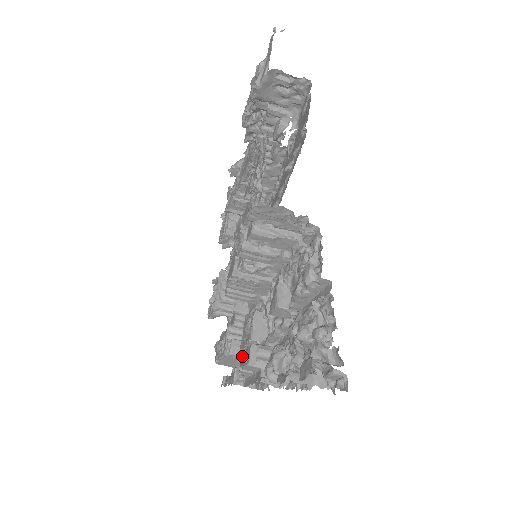
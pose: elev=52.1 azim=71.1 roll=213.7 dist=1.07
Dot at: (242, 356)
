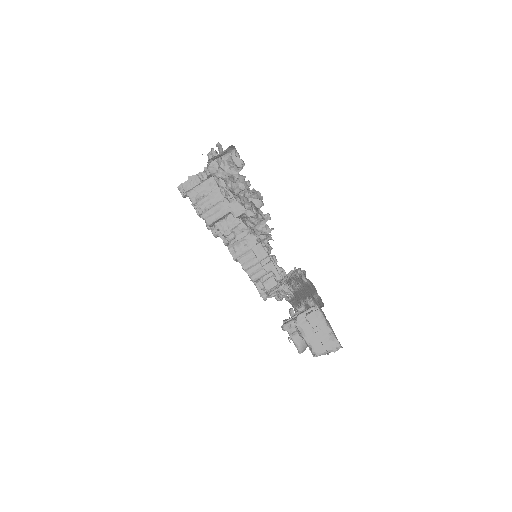
Dot at: occluded
